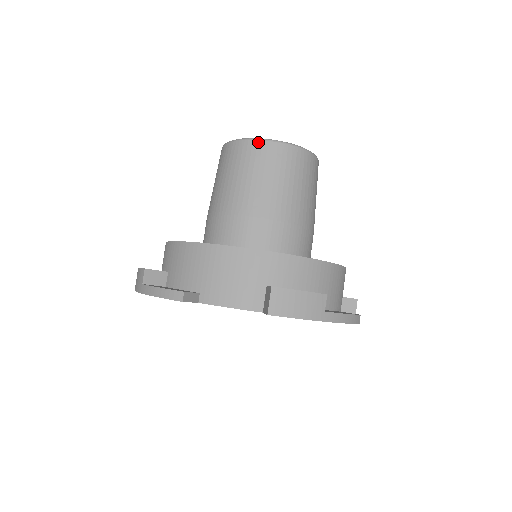
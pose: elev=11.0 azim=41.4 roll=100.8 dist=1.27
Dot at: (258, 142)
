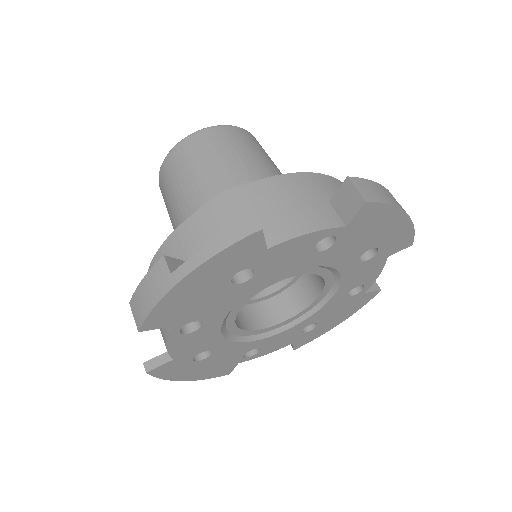
Dot at: (210, 129)
